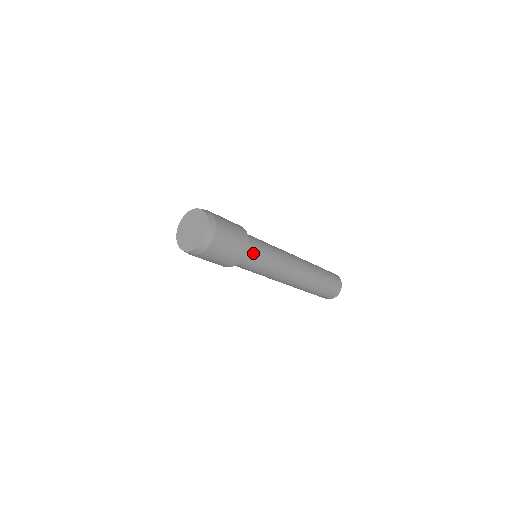
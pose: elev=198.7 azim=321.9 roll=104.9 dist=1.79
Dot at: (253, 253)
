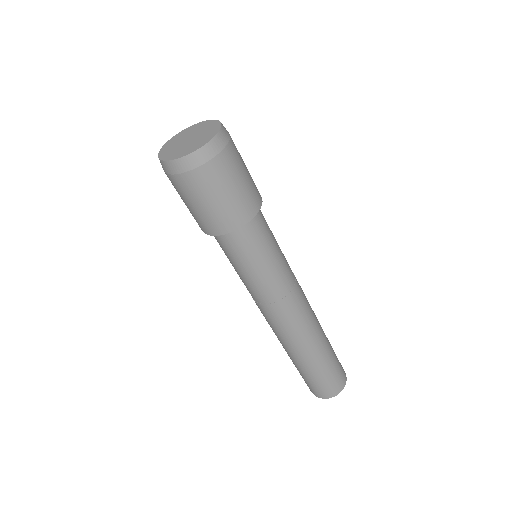
Dot at: (258, 234)
